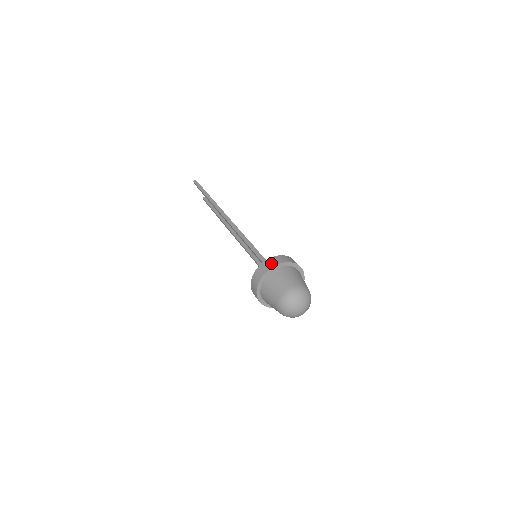
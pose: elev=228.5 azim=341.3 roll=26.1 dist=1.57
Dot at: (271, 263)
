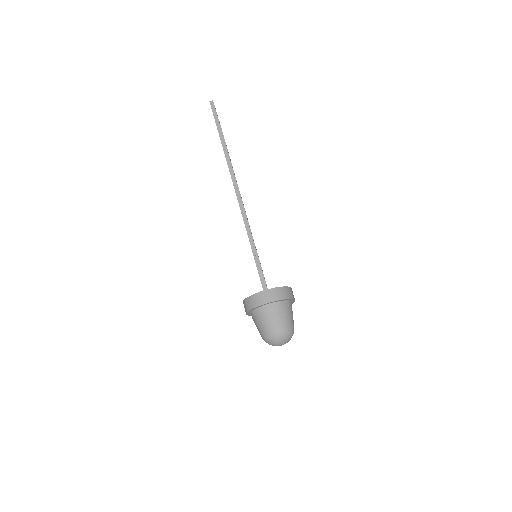
Dot at: (268, 297)
